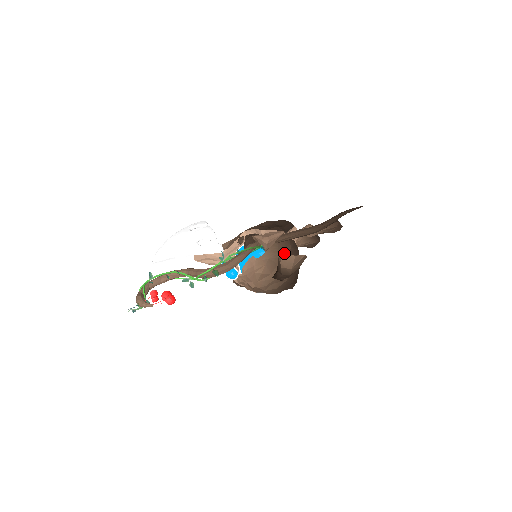
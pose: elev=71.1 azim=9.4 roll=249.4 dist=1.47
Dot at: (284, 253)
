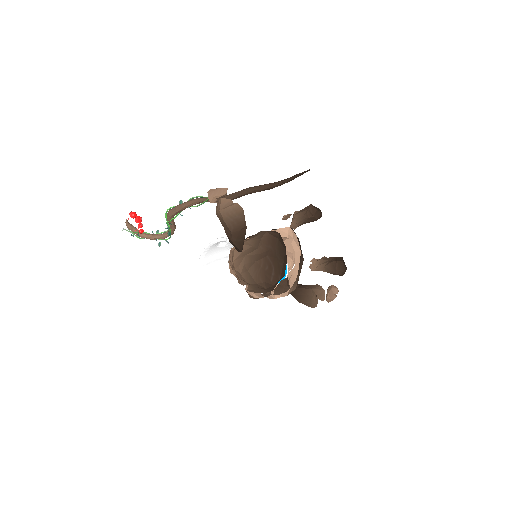
Dot at: (260, 236)
